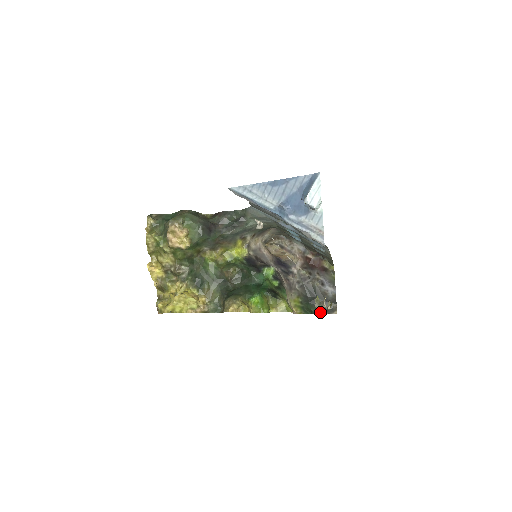
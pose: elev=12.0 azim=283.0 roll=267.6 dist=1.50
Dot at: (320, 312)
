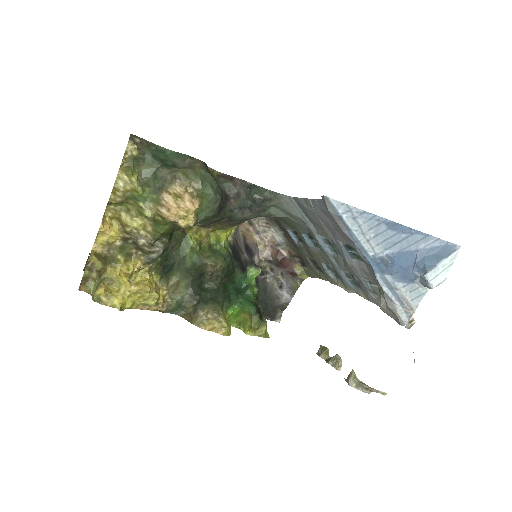
Dot at: (264, 316)
